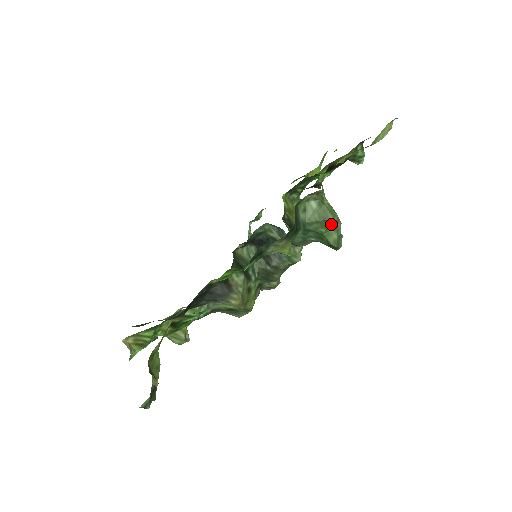
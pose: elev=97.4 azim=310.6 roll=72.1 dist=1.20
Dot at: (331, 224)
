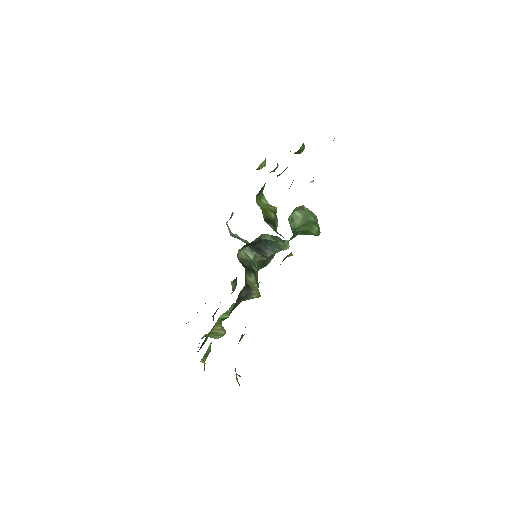
Dot at: (313, 223)
